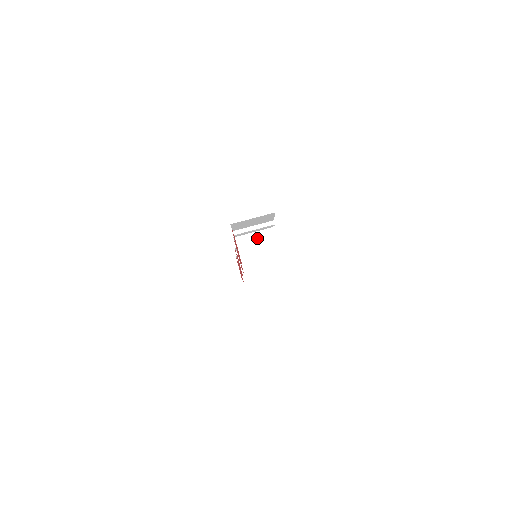
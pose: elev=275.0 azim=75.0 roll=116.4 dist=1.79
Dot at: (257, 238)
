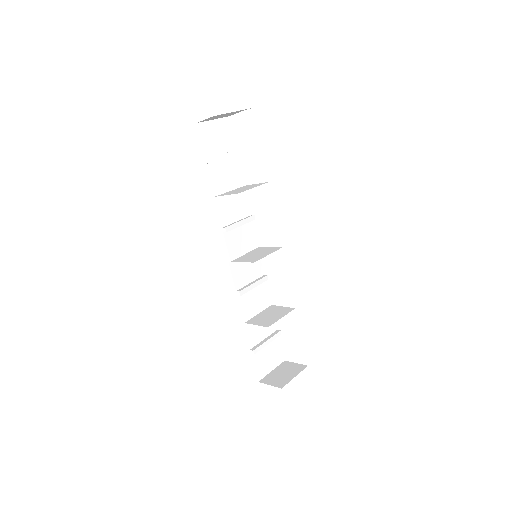
Dot at: occluded
